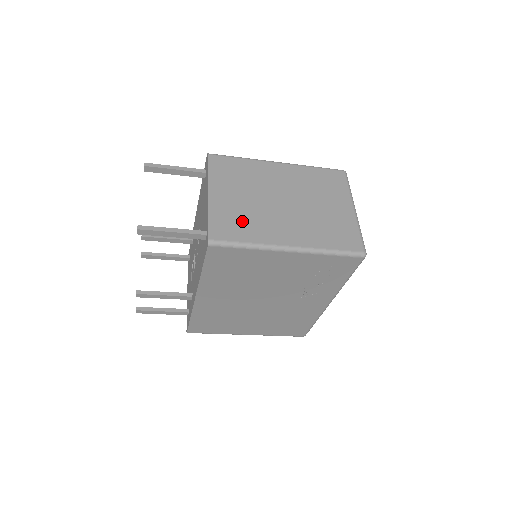
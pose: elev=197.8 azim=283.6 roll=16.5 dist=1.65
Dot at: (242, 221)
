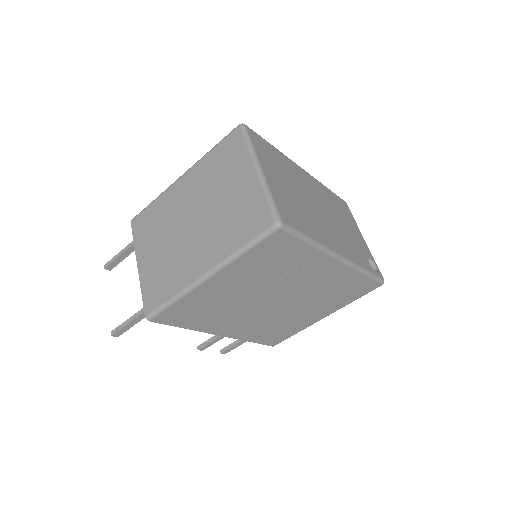
Dot at: (164, 275)
